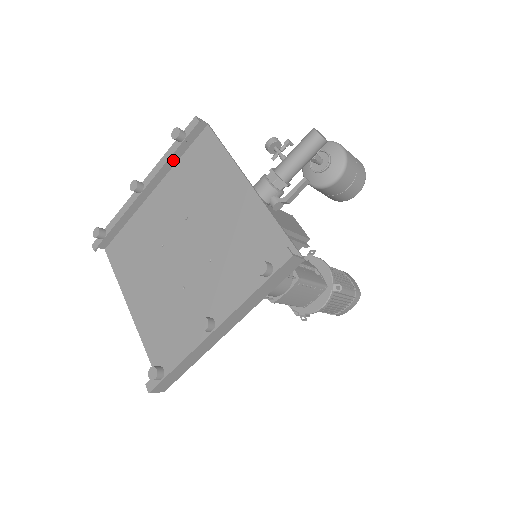
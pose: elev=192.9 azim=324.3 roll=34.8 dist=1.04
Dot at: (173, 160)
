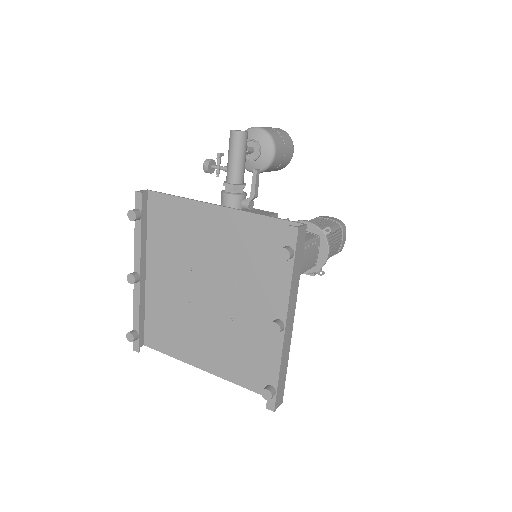
Dot at: (143, 237)
